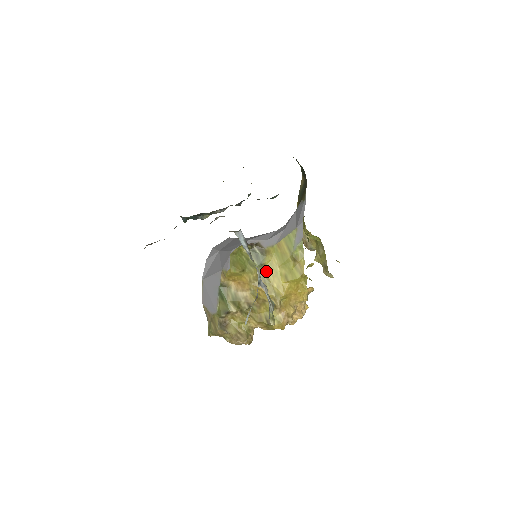
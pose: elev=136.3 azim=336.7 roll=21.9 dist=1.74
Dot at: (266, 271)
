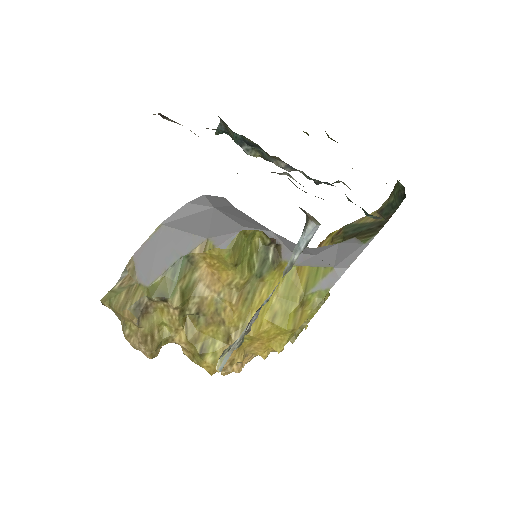
Dot at: (258, 288)
